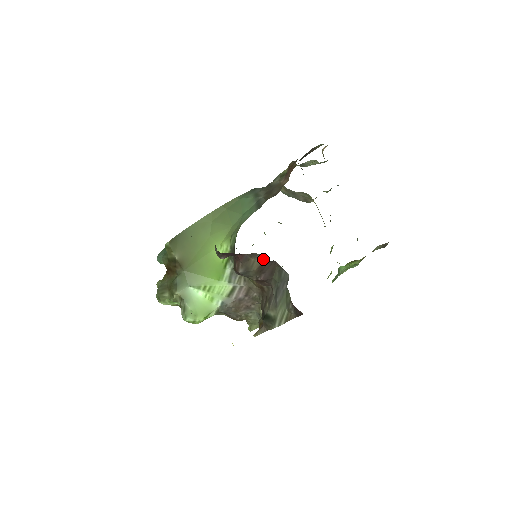
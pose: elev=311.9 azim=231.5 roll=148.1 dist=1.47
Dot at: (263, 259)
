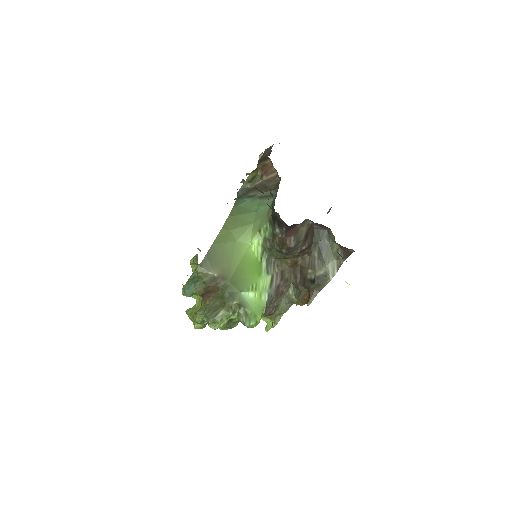
Dot at: (309, 225)
